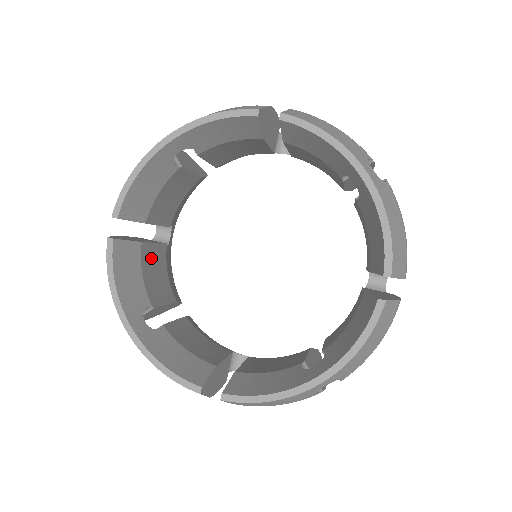
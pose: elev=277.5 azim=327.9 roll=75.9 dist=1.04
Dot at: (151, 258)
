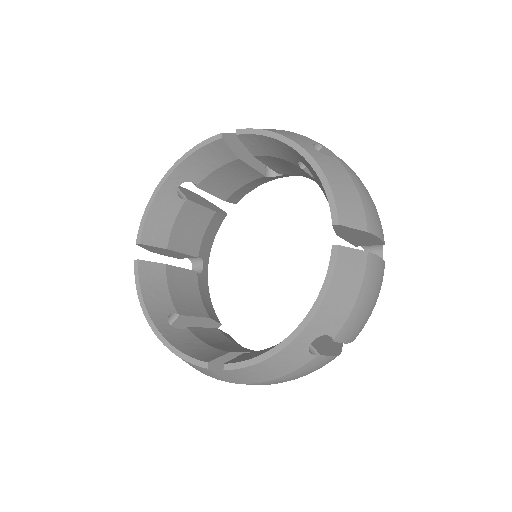
Dot at: (179, 279)
